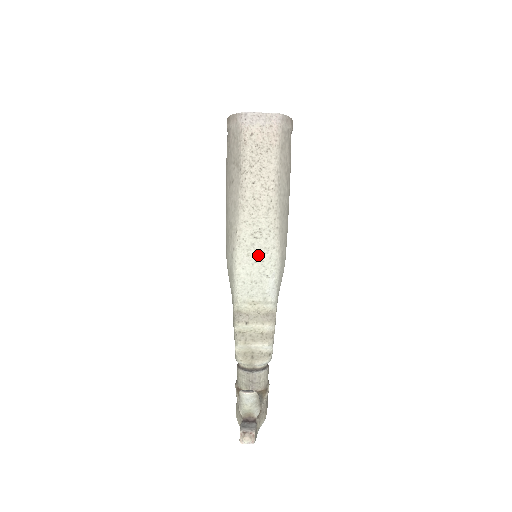
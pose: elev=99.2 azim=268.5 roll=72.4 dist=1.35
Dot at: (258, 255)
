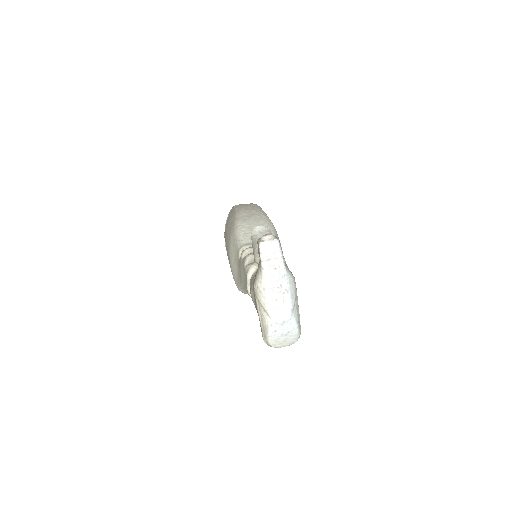
Dot at: (254, 221)
